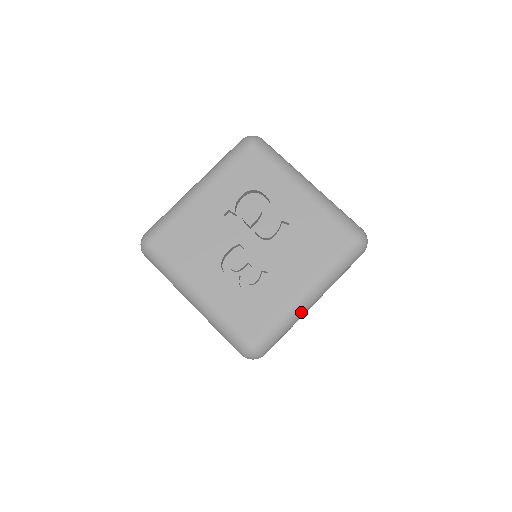
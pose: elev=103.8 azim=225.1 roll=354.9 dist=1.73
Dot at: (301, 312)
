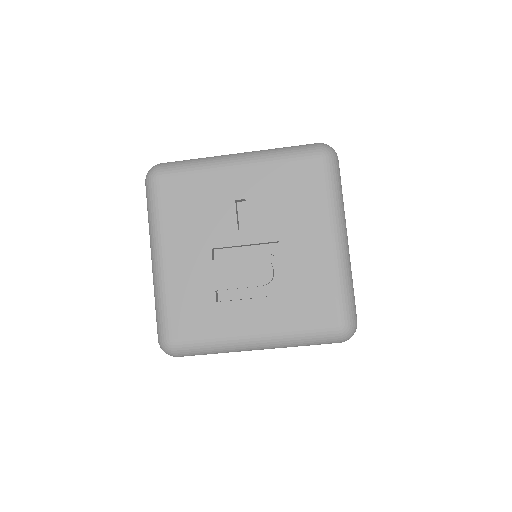
Dot at: occluded
